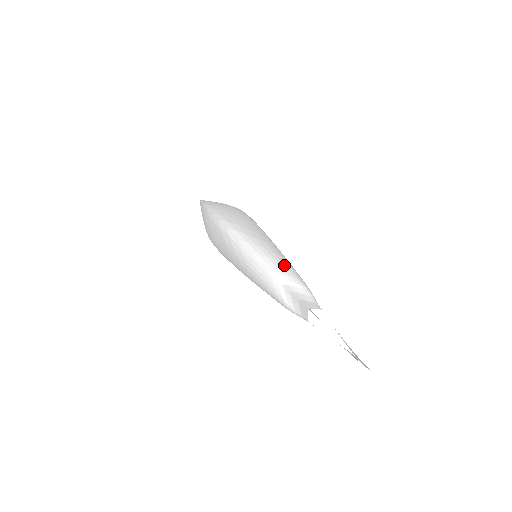
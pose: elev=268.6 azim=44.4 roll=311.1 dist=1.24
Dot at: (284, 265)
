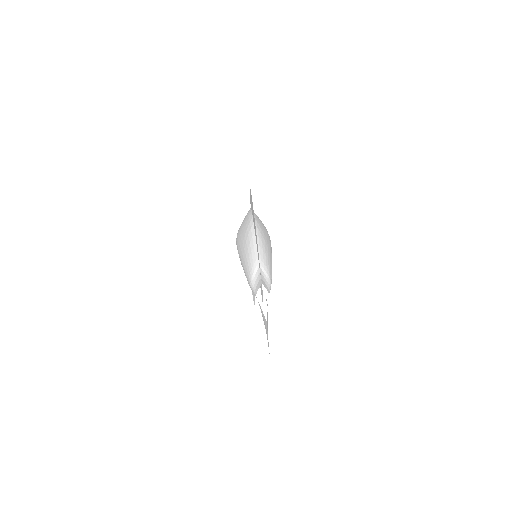
Dot at: (268, 263)
